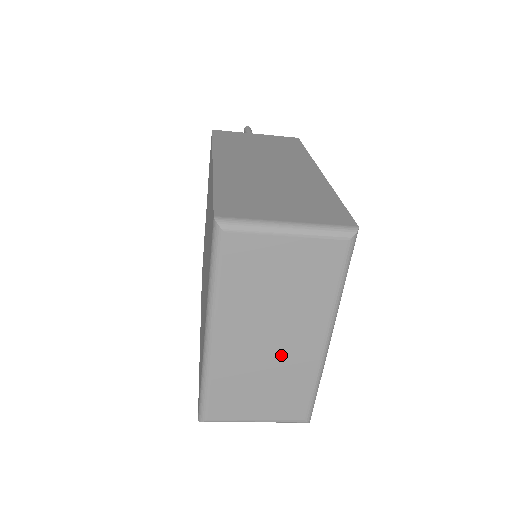
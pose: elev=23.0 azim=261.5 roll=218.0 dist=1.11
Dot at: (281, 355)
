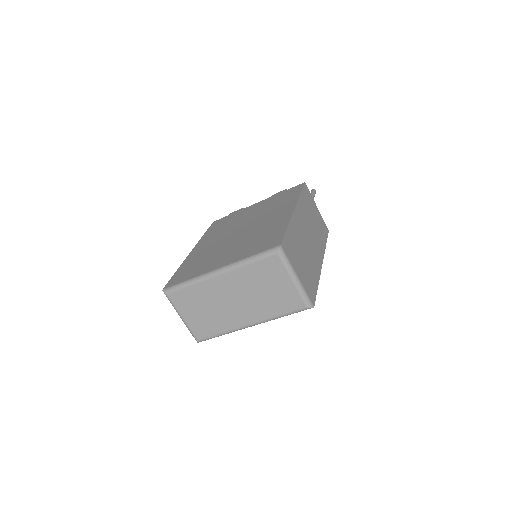
Dot at: (229, 310)
